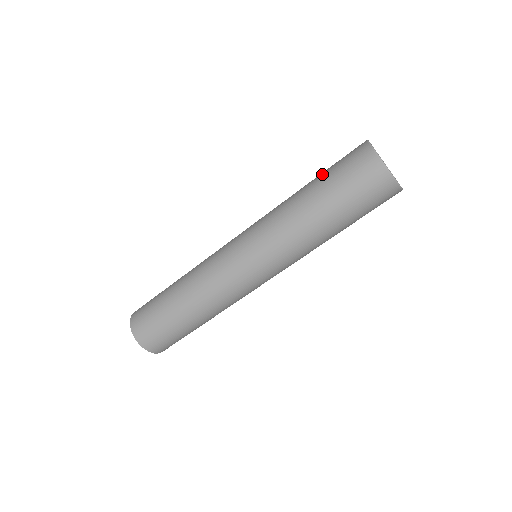
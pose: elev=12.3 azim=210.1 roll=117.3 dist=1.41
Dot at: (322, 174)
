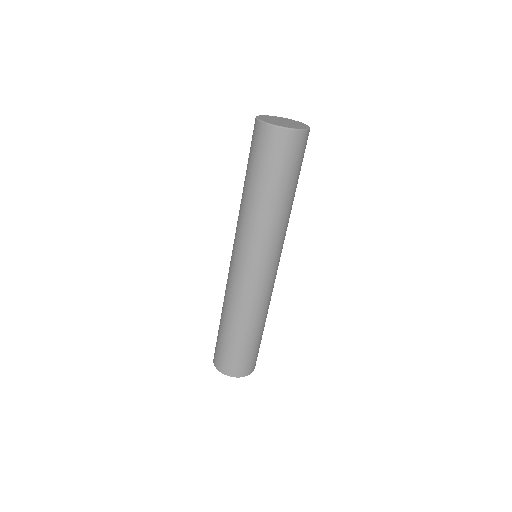
Dot at: (247, 165)
